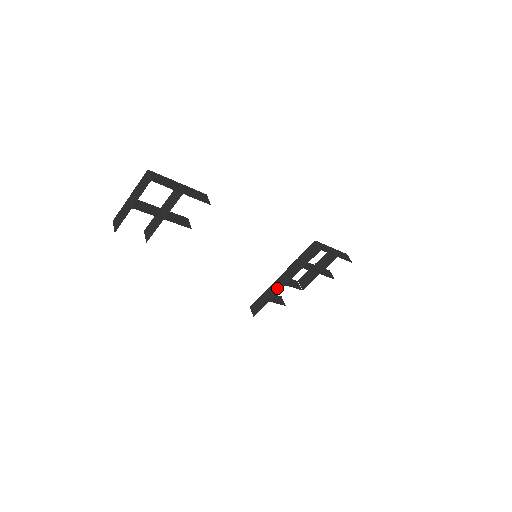
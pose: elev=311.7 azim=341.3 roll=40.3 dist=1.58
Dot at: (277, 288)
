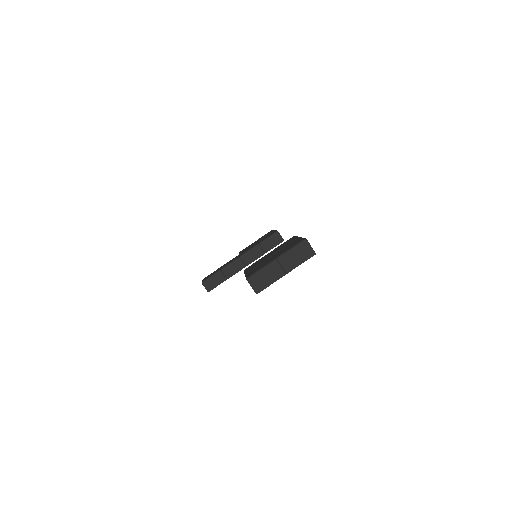
Dot at: (237, 268)
